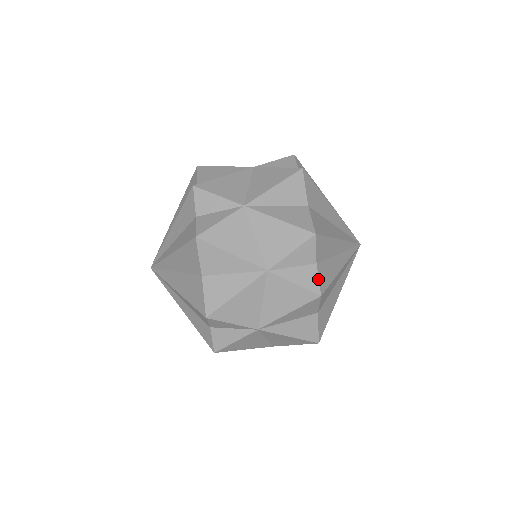
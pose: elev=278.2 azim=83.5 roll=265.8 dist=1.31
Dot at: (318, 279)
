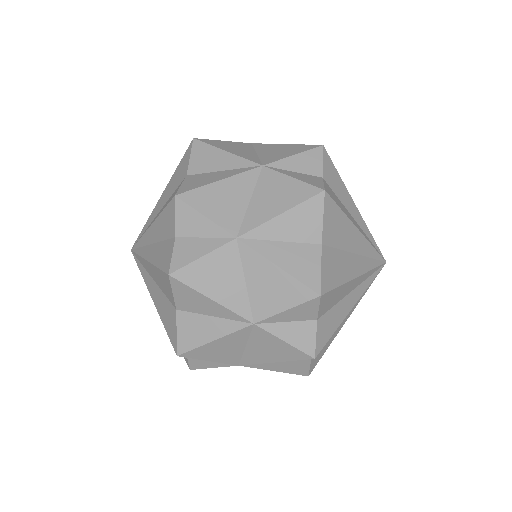
Dot at: (323, 183)
